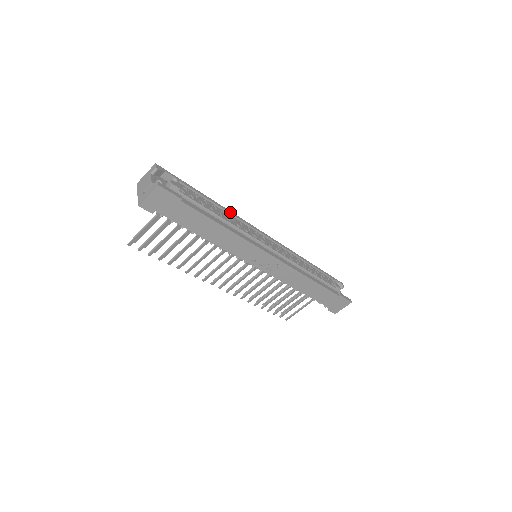
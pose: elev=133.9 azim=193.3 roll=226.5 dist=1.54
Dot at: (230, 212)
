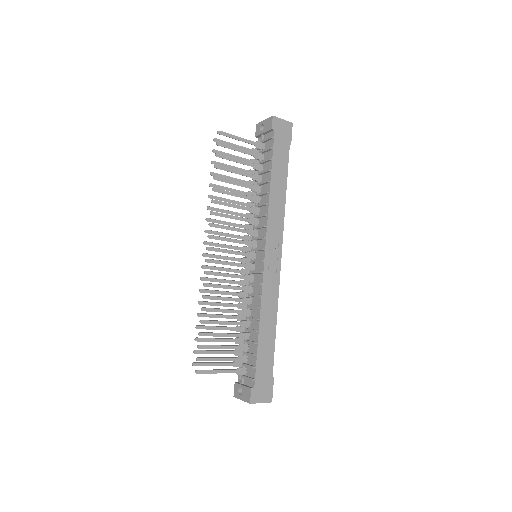
Dot at: occluded
